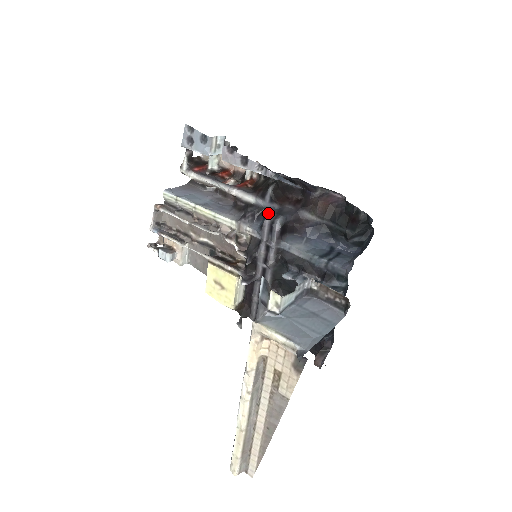
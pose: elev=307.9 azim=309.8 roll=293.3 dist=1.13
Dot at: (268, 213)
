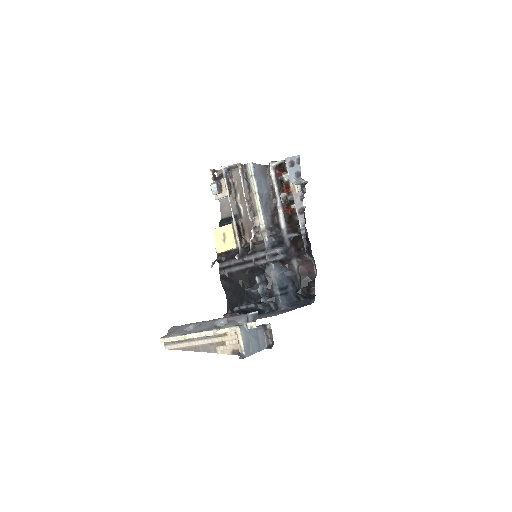
Dot at: (282, 243)
